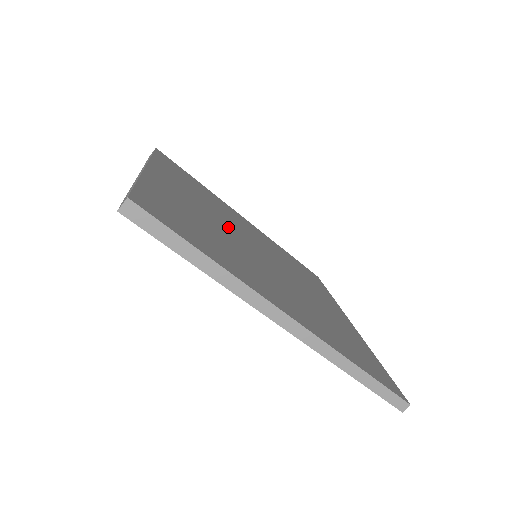
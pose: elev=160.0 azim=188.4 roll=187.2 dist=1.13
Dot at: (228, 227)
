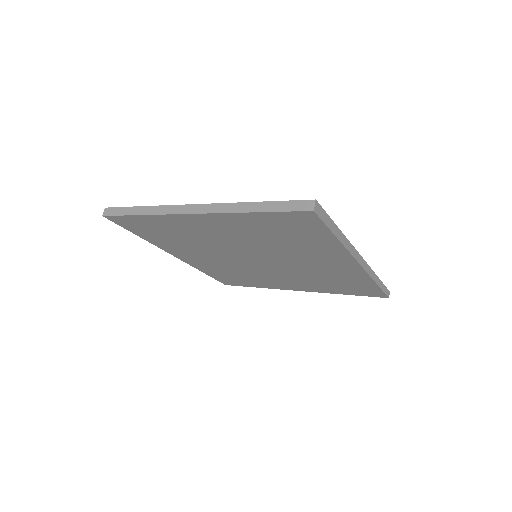
Dot at: occluded
